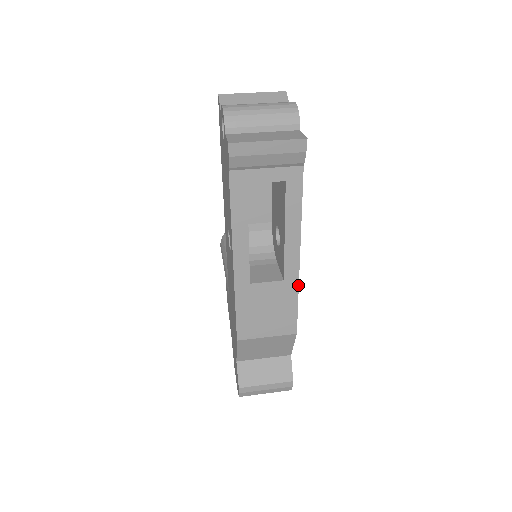
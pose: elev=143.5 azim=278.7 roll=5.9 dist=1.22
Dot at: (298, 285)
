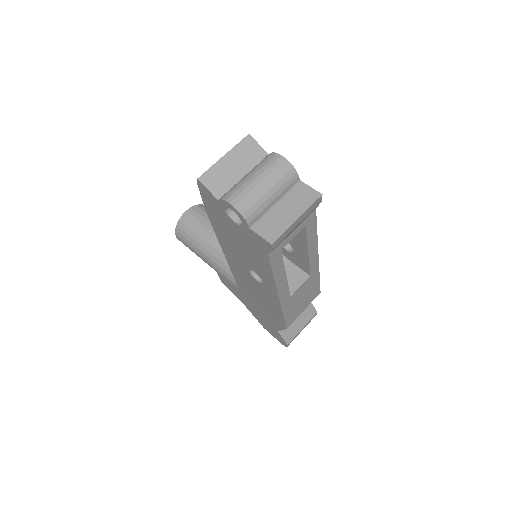
Dot at: occluded
